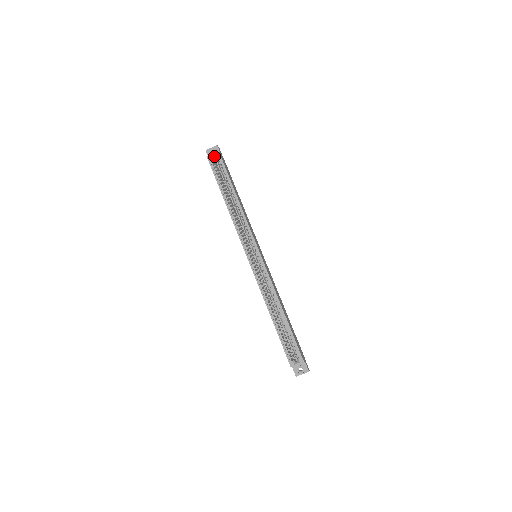
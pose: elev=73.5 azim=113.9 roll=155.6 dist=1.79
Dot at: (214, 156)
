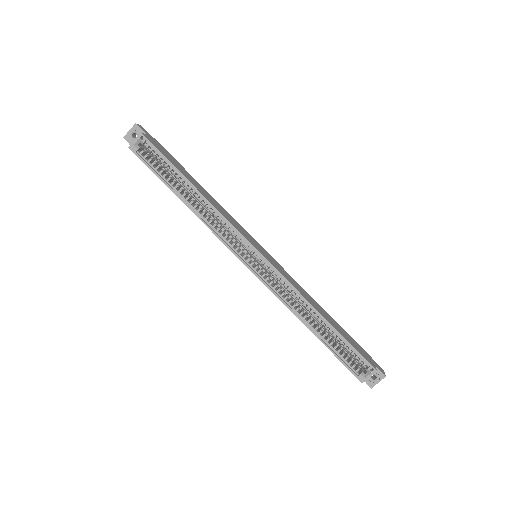
Dot at: (138, 142)
